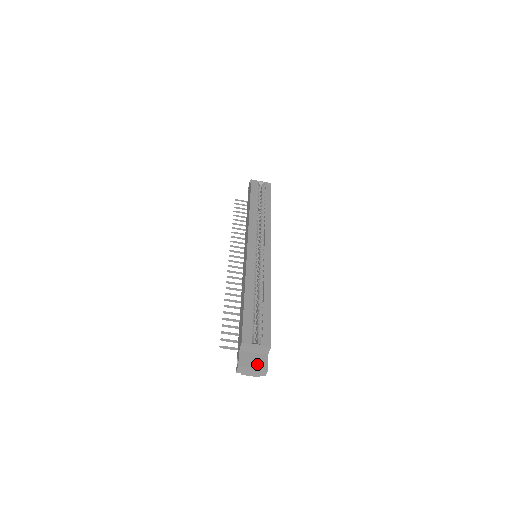
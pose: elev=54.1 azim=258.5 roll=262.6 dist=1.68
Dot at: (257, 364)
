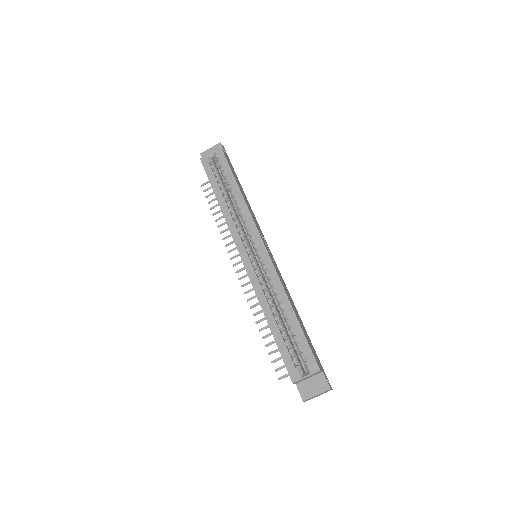
Dot at: (318, 389)
